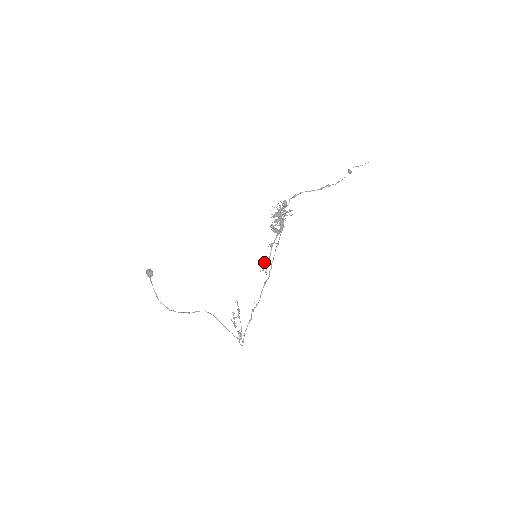
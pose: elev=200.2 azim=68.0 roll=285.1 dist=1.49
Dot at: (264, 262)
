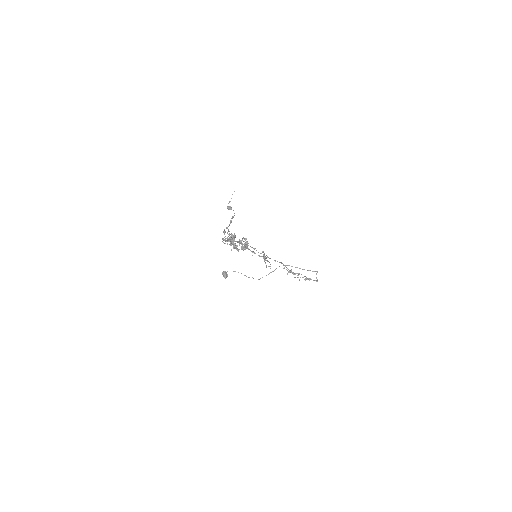
Dot at: occluded
